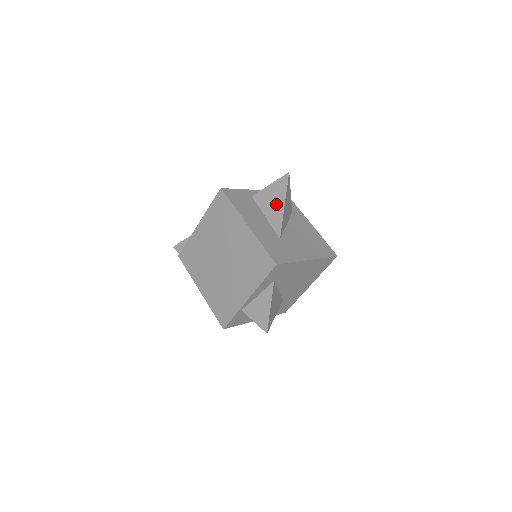
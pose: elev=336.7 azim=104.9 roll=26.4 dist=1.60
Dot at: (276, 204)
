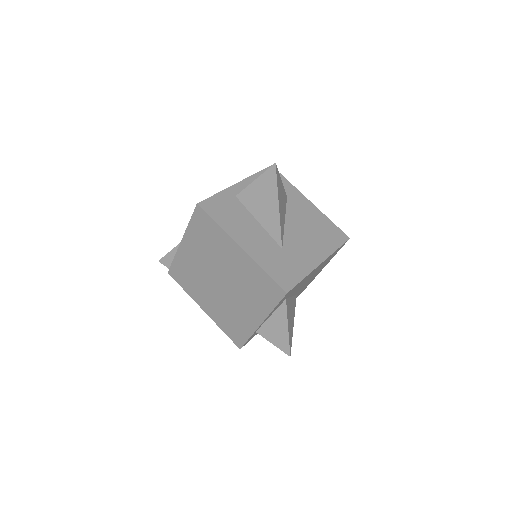
Dot at: (268, 206)
